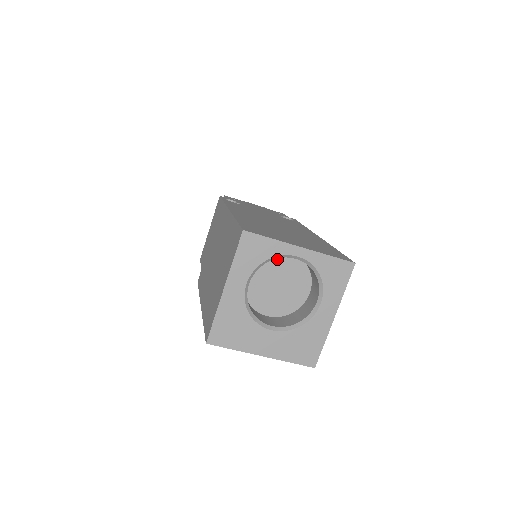
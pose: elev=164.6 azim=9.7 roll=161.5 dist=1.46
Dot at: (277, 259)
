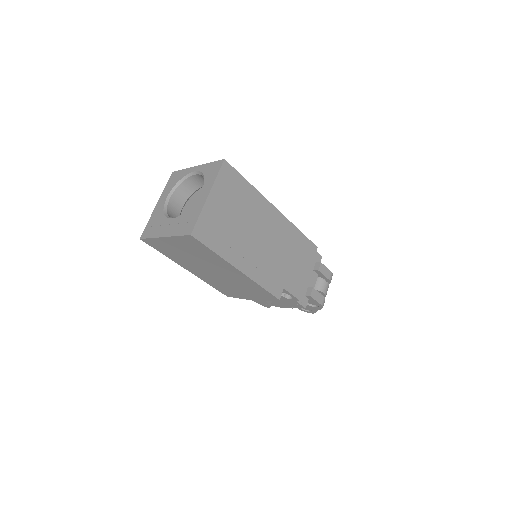
Dot at: occluded
